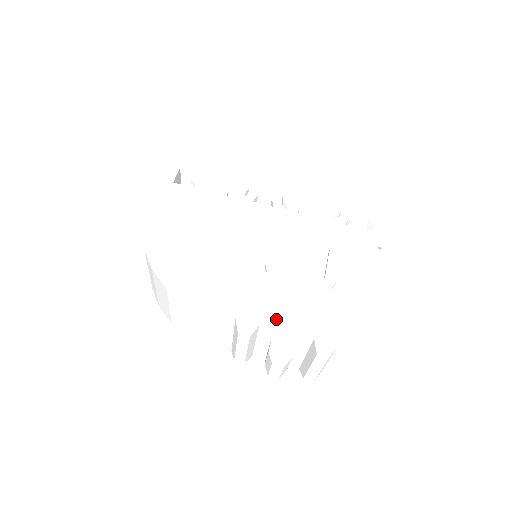
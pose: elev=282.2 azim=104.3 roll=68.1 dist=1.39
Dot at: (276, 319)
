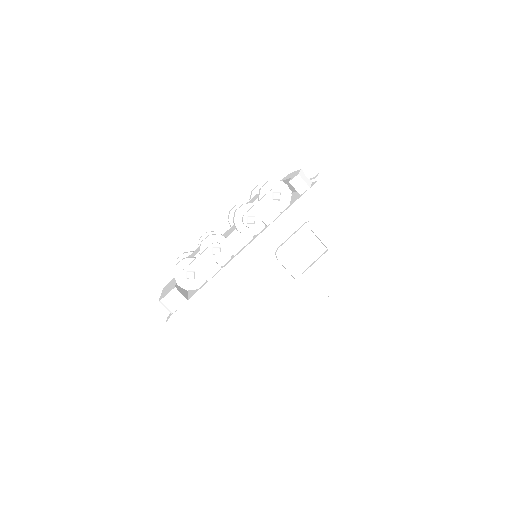
Dot at: (327, 292)
